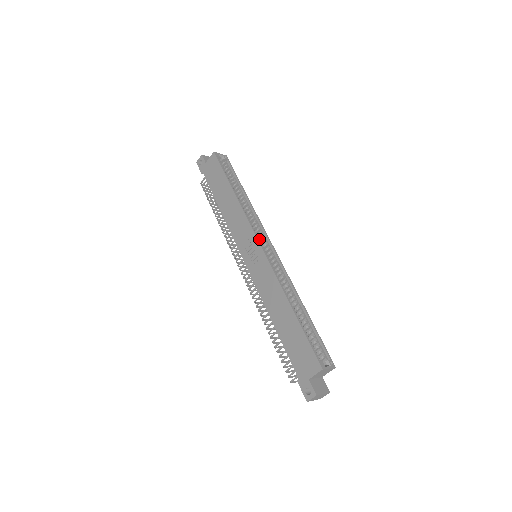
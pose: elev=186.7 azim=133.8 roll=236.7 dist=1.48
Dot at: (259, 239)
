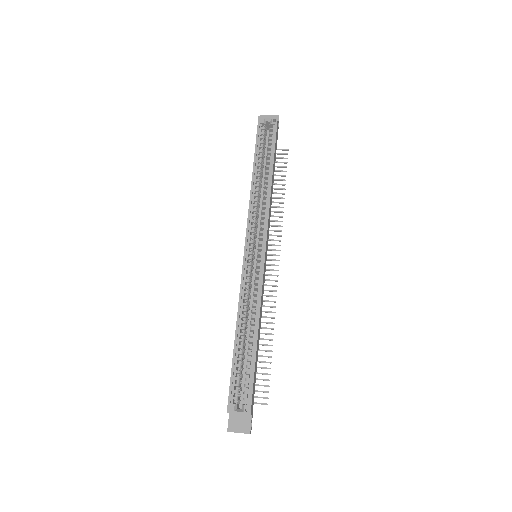
Dot at: (251, 241)
